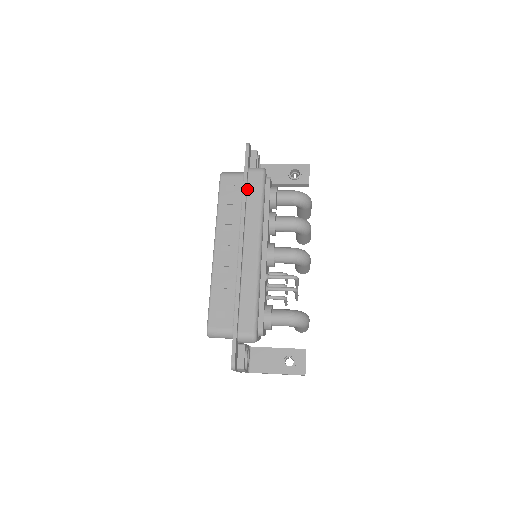
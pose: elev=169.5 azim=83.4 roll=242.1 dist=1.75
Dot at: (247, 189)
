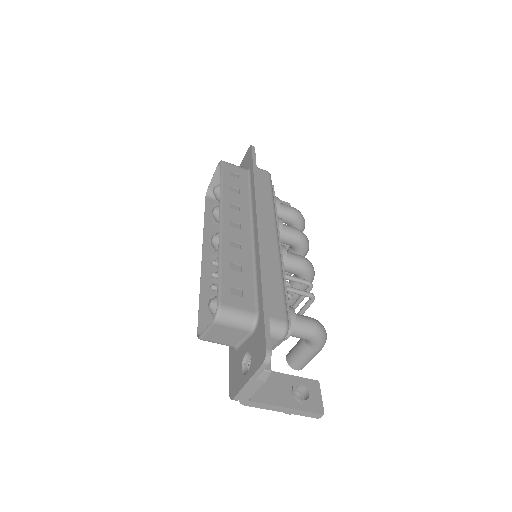
Dot at: occluded
